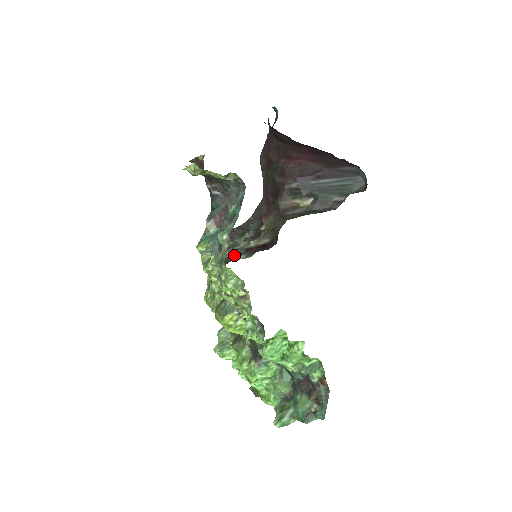
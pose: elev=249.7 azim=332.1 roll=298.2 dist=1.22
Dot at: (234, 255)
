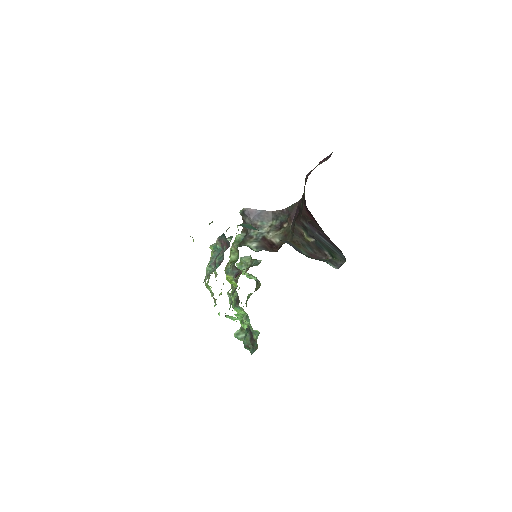
Dot at: (253, 237)
